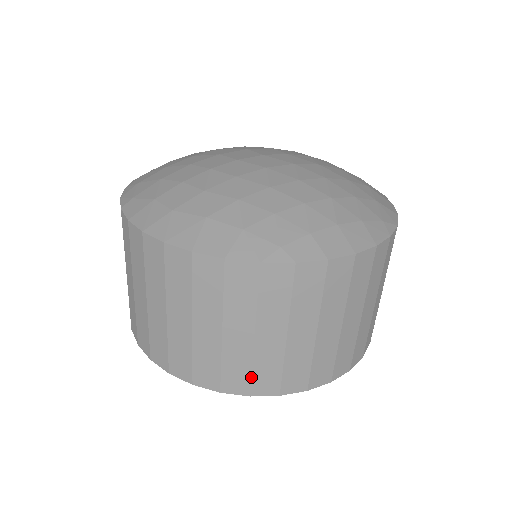
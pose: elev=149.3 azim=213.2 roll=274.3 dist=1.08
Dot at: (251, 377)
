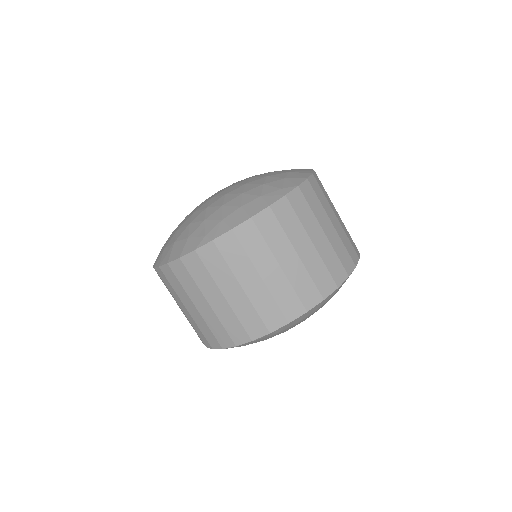
Dot at: (243, 326)
